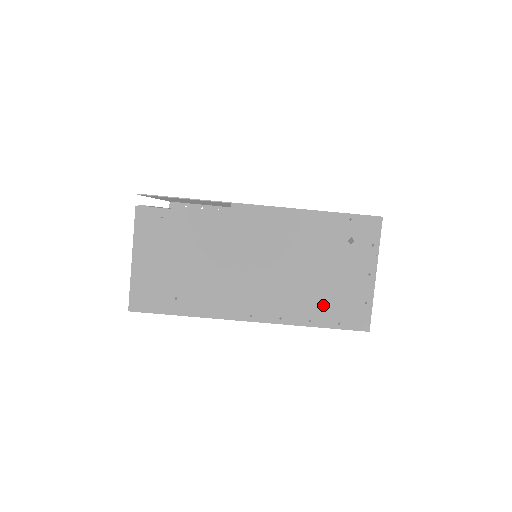
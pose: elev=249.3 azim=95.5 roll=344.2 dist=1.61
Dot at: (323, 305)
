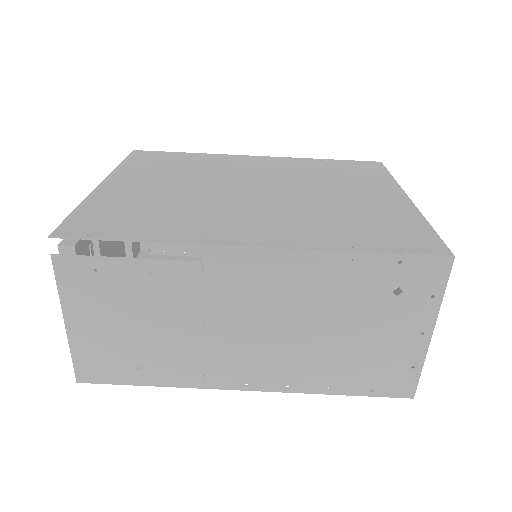
Dot at: (349, 371)
